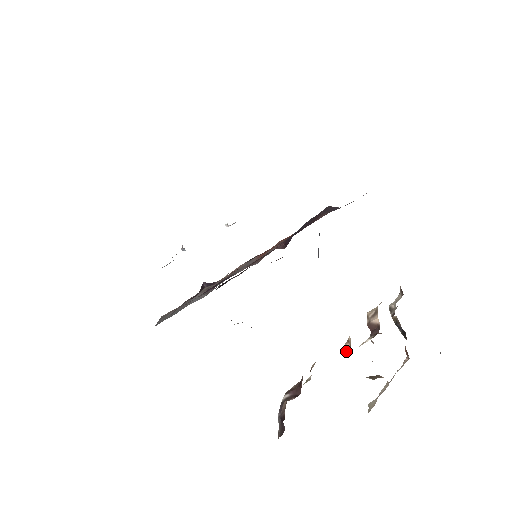
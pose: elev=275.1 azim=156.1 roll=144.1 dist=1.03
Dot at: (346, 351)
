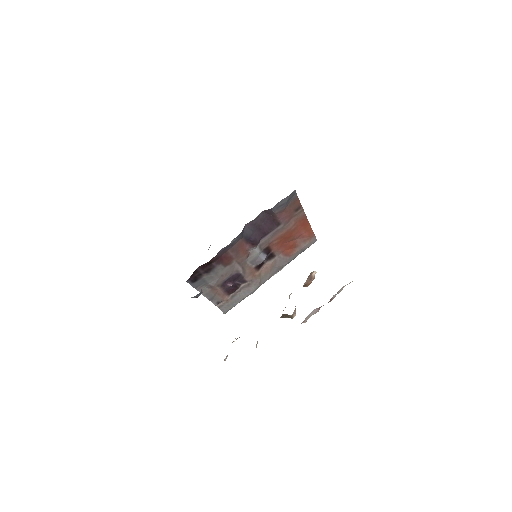
Dot at: occluded
